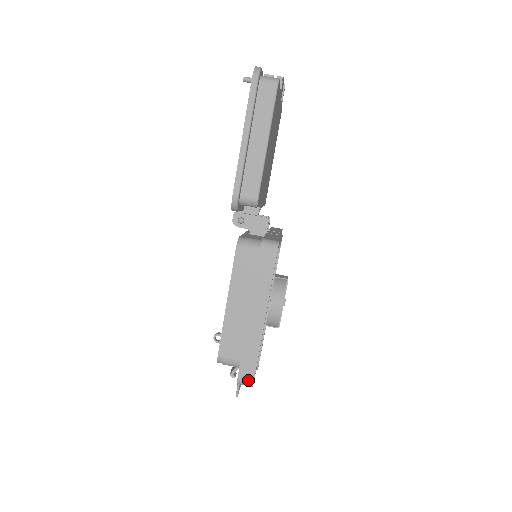
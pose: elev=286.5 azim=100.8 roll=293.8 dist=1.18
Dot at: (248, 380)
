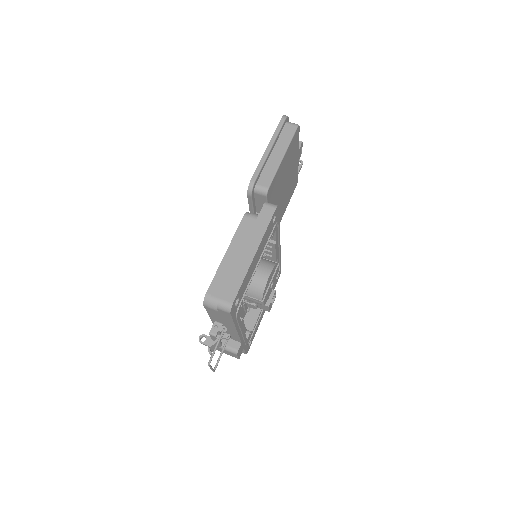
Dot at: (228, 302)
